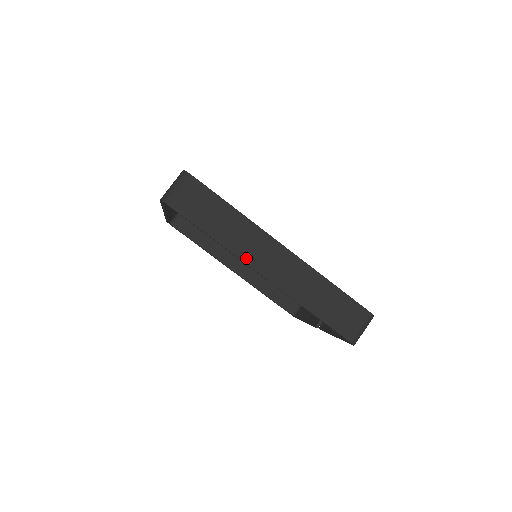
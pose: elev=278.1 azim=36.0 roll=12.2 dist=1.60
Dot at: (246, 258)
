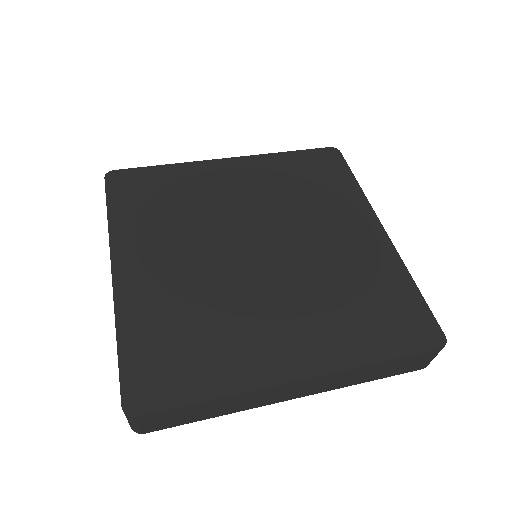
Dot at: (265, 404)
